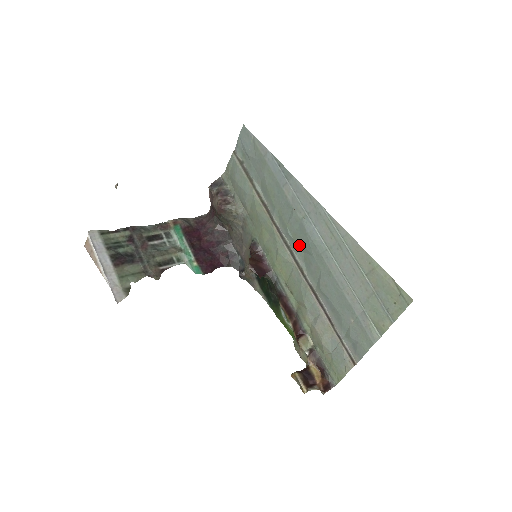
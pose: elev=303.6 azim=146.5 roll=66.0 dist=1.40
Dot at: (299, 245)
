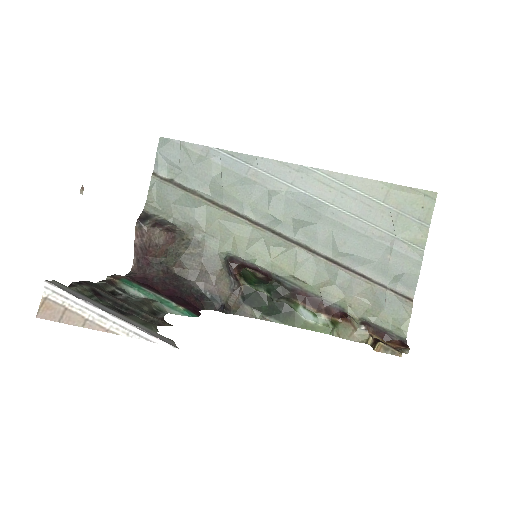
Dot at: (293, 223)
